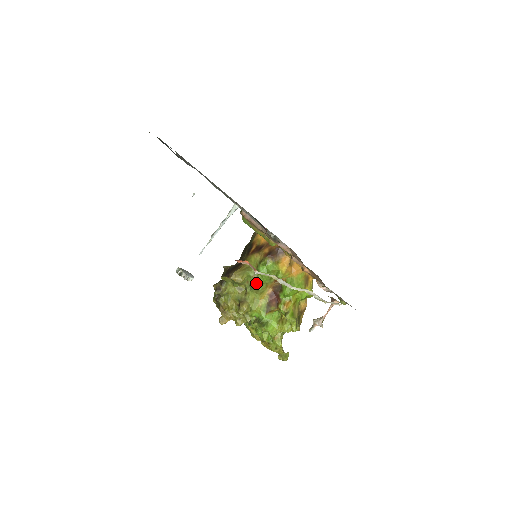
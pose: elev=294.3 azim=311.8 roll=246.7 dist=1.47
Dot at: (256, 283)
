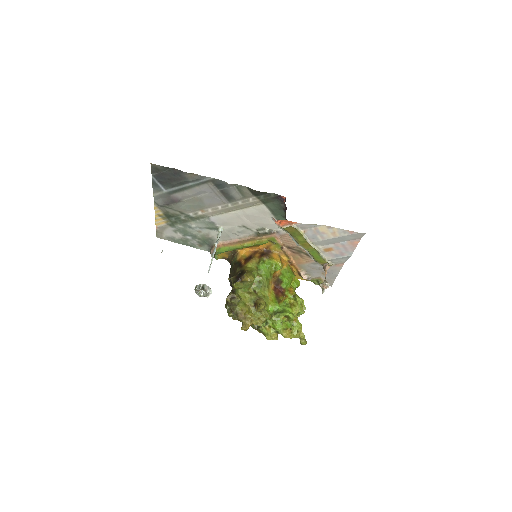
Dot at: (262, 280)
